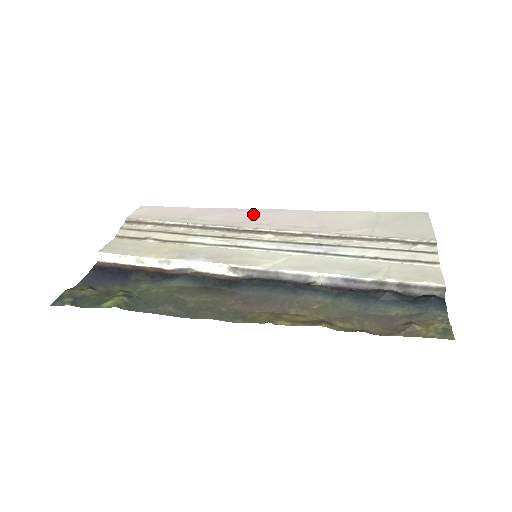
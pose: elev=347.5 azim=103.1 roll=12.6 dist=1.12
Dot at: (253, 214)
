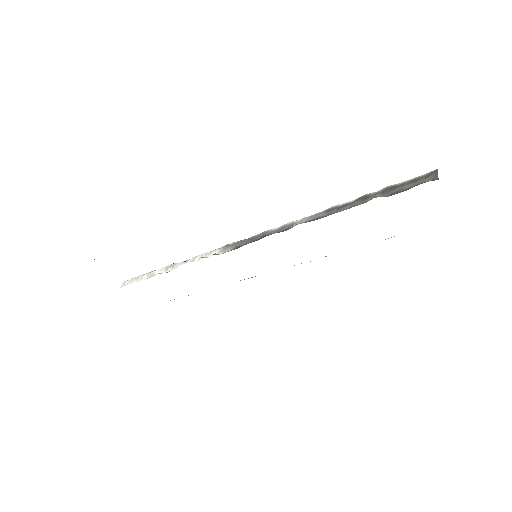
Dot at: occluded
